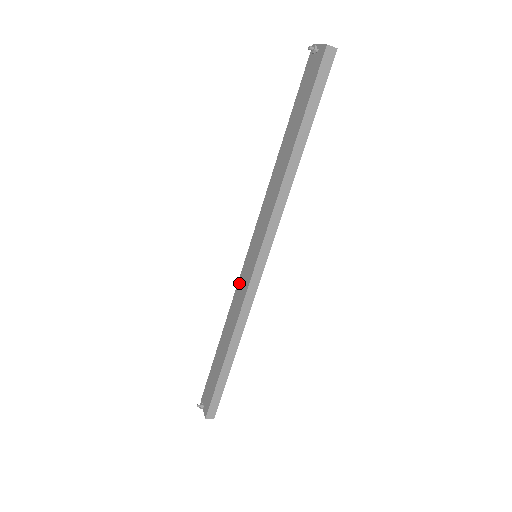
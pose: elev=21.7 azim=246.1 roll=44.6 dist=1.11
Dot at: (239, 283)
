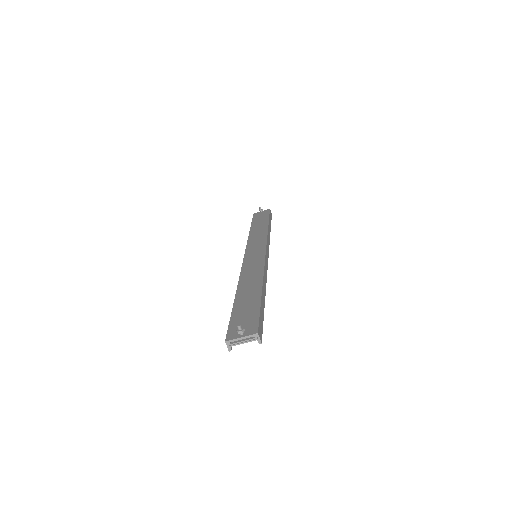
Dot at: (245, 266)
